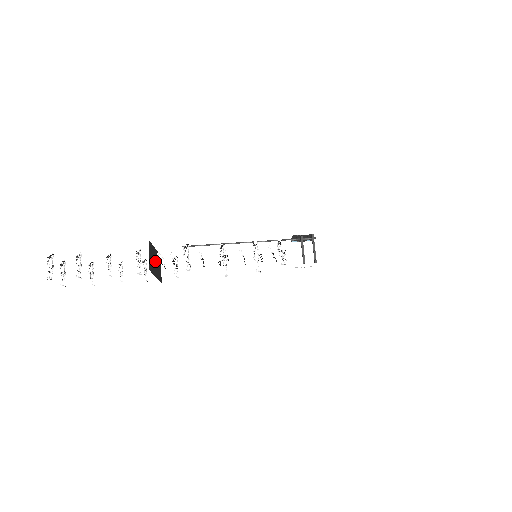
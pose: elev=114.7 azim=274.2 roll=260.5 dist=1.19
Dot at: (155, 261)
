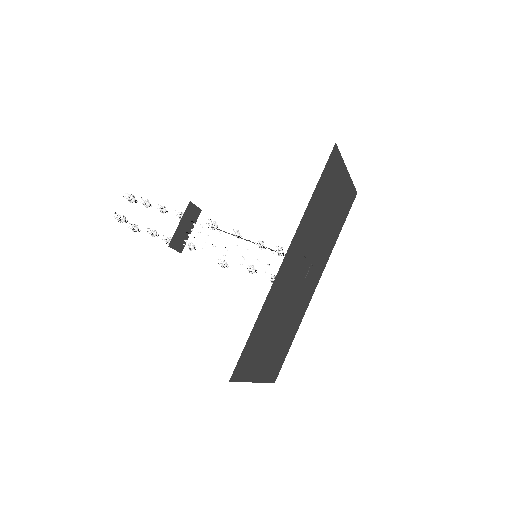
Dot at: (186, 227)
